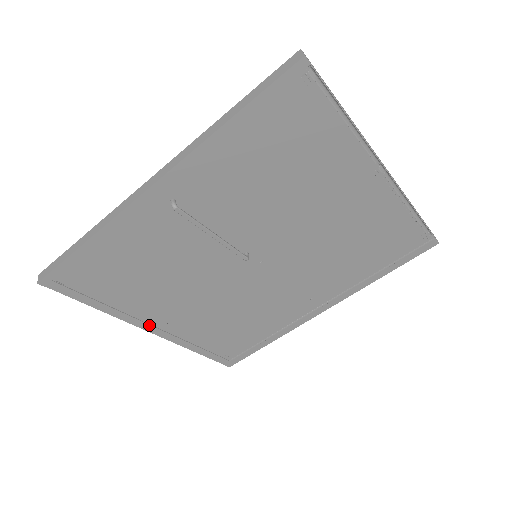
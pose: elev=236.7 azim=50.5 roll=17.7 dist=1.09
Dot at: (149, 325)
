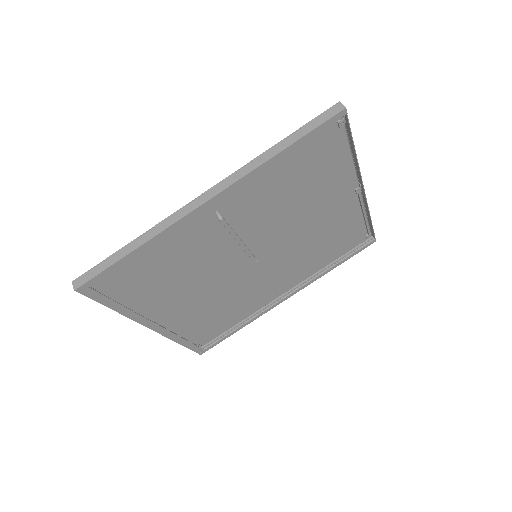
Dot at: (153, 322)
